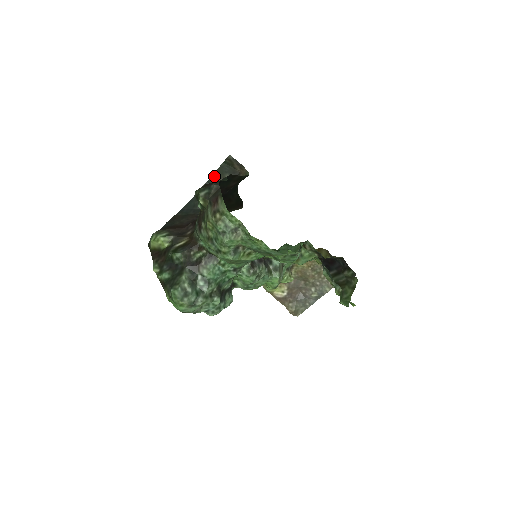
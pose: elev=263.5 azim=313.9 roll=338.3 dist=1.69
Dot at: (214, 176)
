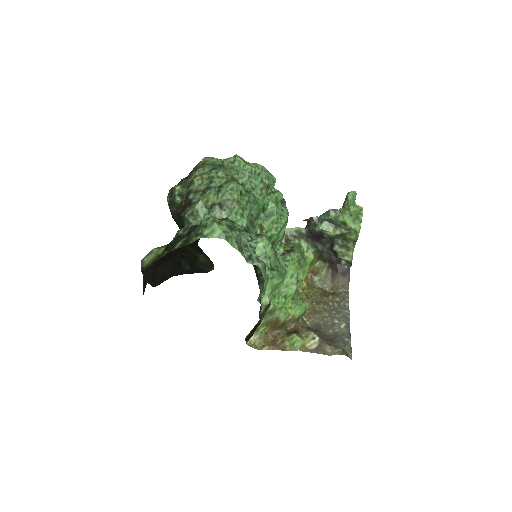
Dot at: occluded
